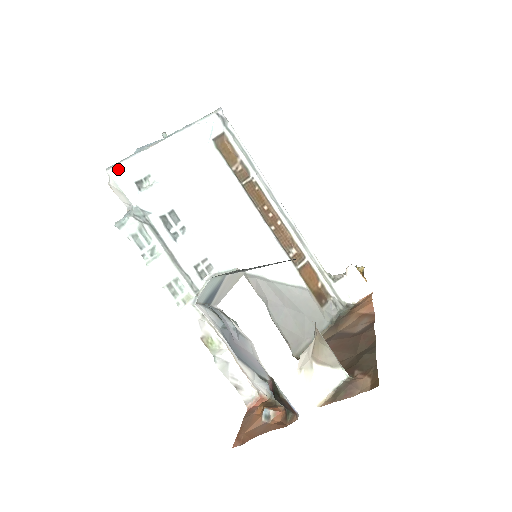
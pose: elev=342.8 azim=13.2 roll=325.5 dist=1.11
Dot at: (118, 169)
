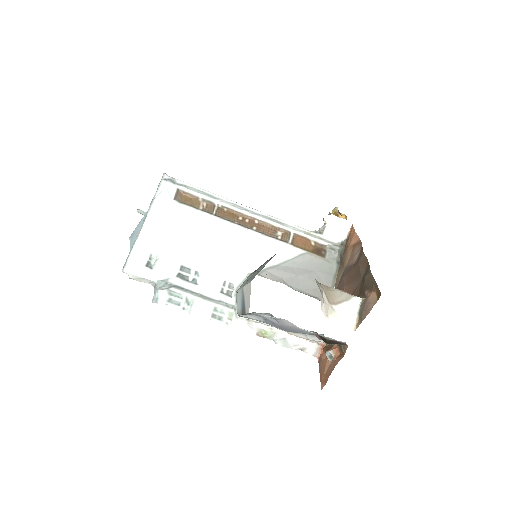
Dot at: (129, 265)
